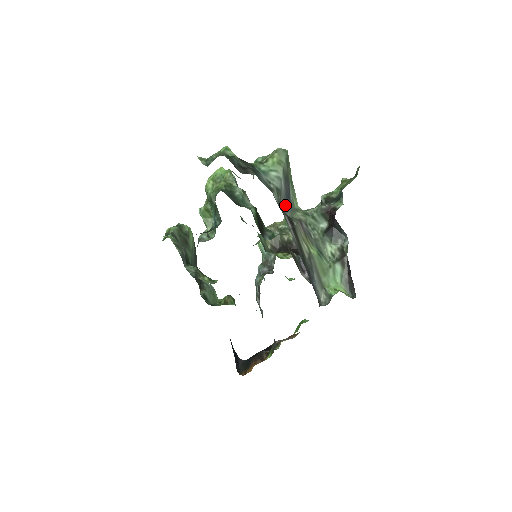
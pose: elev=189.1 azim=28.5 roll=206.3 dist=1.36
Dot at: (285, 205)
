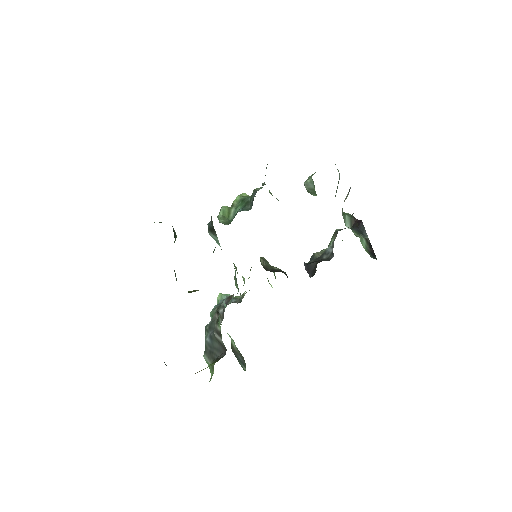
Dot at: (336, 191)
